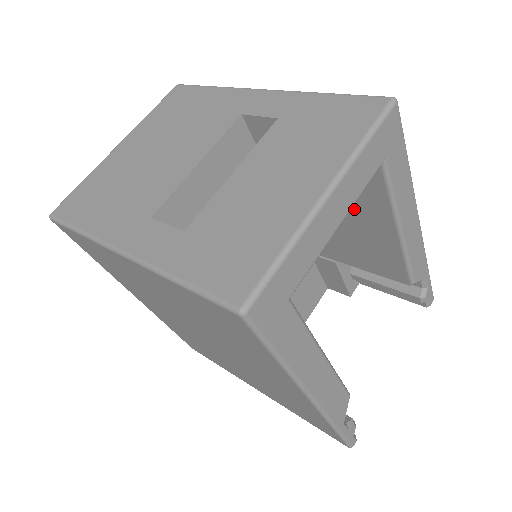
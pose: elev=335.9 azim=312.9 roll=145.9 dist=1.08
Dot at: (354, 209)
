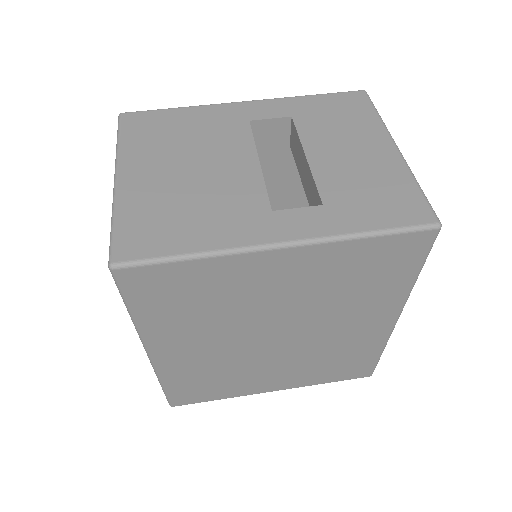
Dot at: occluded
